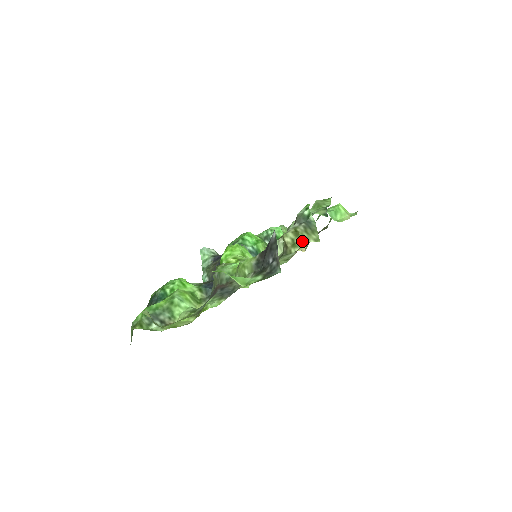
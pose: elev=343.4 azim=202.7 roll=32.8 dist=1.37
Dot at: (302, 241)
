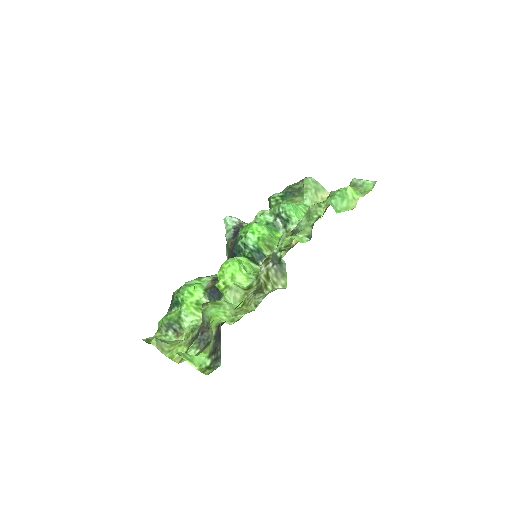
Dot at: (271, 286)
